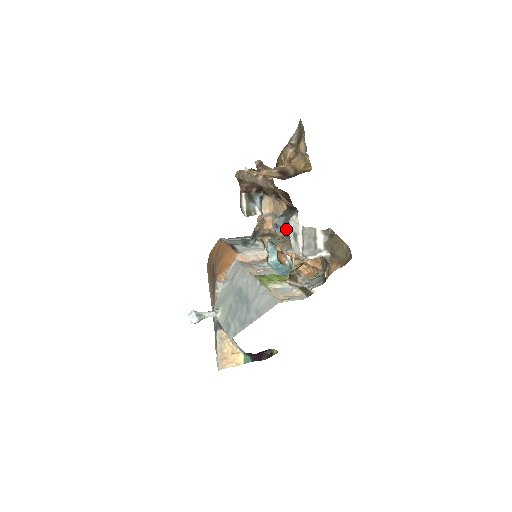
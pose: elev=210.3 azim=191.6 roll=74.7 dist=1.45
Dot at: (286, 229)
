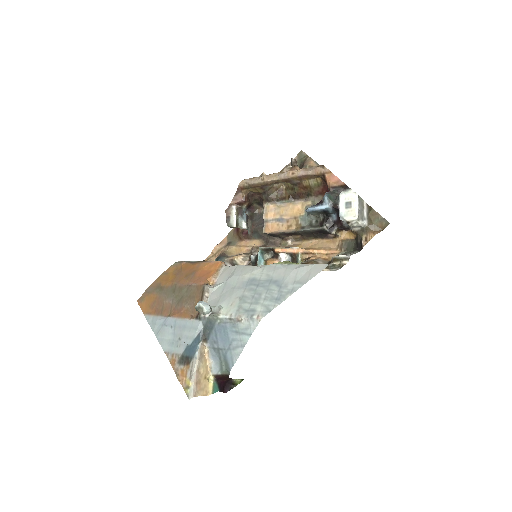
Dot at: (336, 202)
